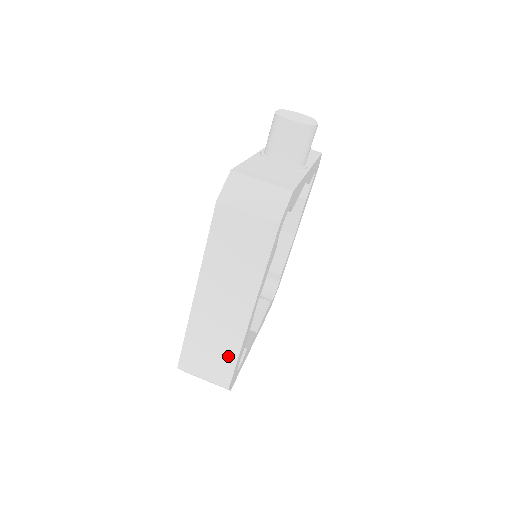
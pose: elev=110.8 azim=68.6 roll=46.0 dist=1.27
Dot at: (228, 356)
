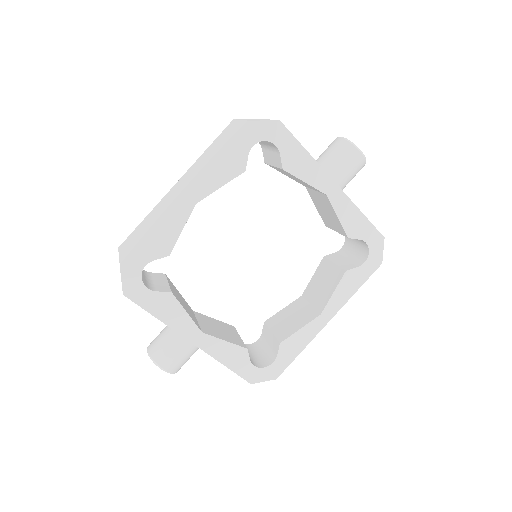
Dot at: (145, 232)
